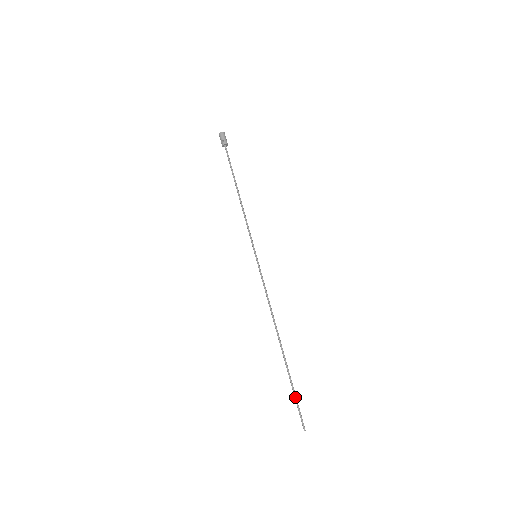
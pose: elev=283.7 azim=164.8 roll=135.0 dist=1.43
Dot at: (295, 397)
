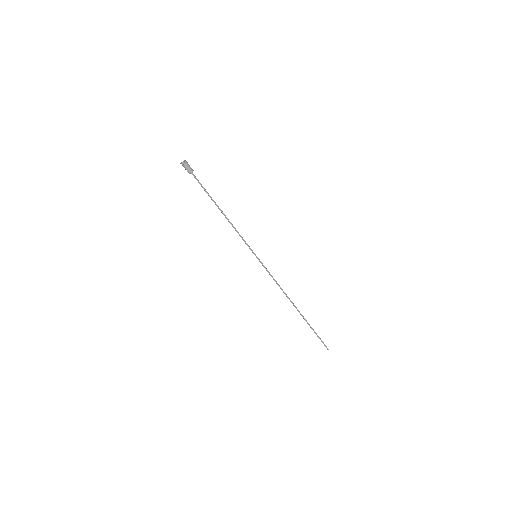
Dot at: occluded
